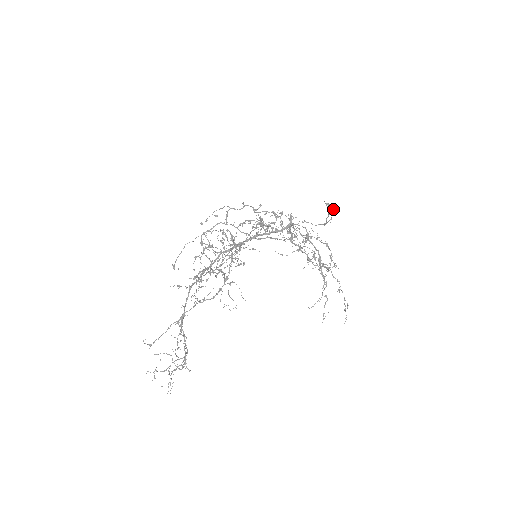
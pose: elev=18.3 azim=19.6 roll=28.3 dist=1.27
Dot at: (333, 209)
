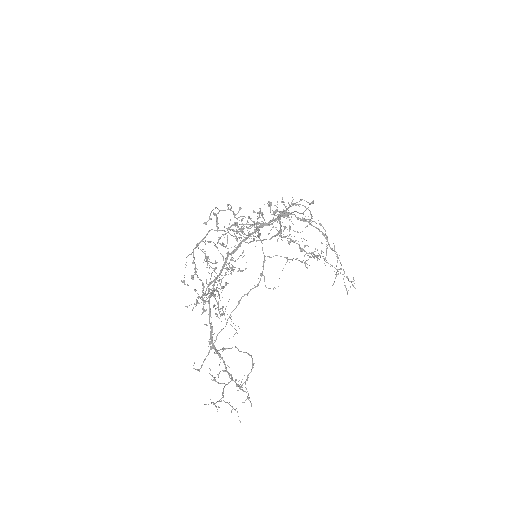
Dot at: occluded
